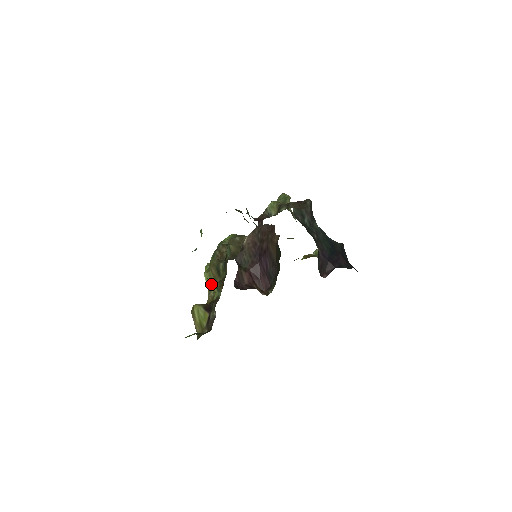
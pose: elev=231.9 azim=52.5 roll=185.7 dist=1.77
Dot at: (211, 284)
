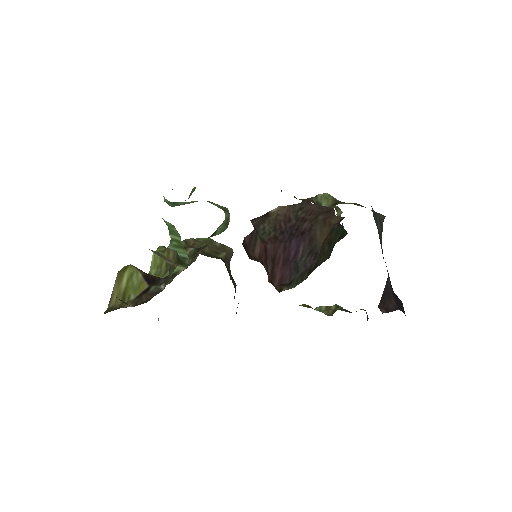
Dot at: (157, 268)
